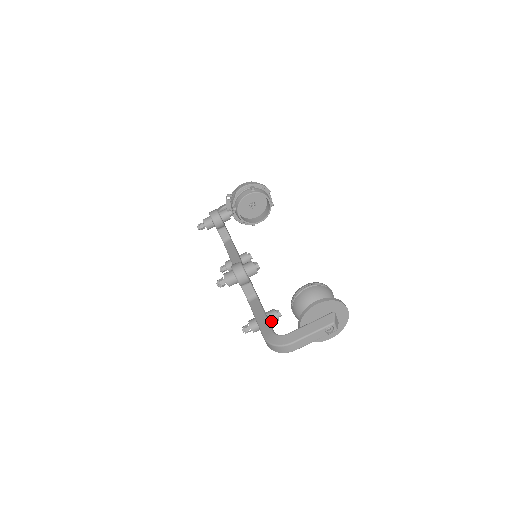
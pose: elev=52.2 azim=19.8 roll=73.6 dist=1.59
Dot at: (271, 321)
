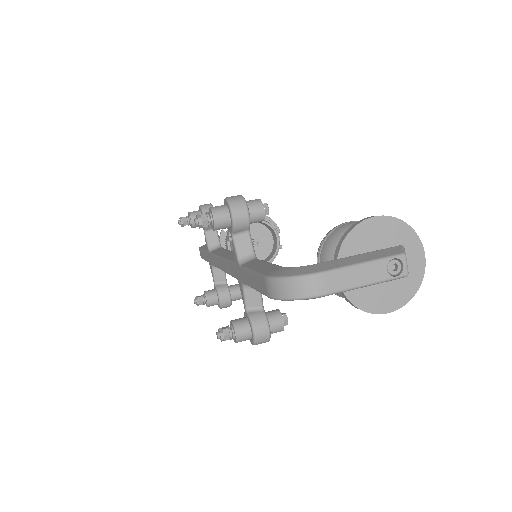
Dot at: (270, 324)
